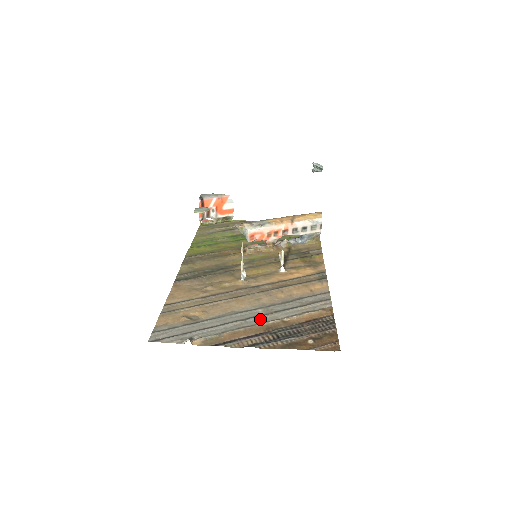
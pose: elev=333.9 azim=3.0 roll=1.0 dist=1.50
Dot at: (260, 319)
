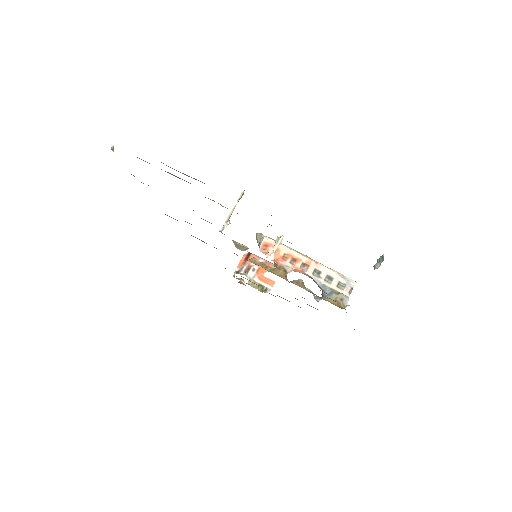
Dot at: occluded
